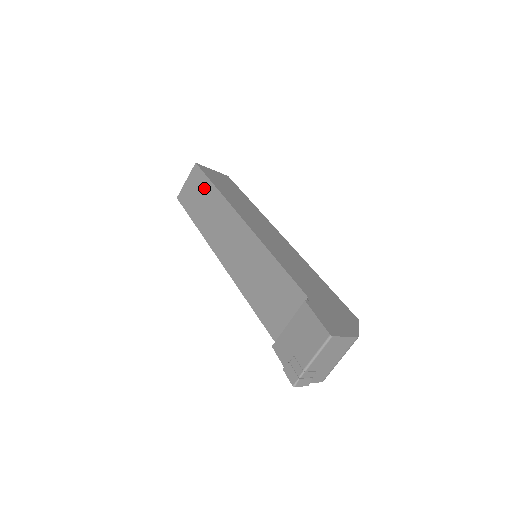
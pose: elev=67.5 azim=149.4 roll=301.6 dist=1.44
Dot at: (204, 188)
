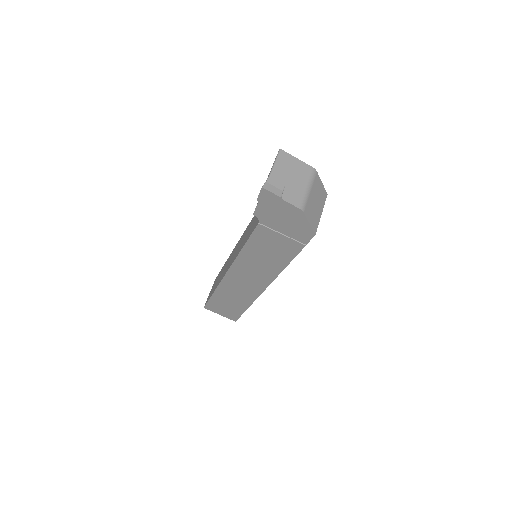
Dot at: occluded
